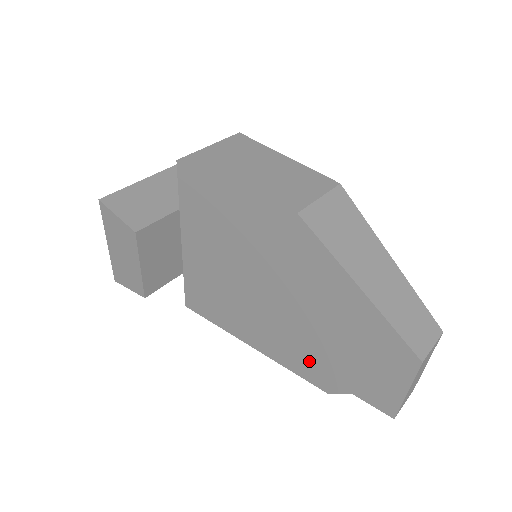
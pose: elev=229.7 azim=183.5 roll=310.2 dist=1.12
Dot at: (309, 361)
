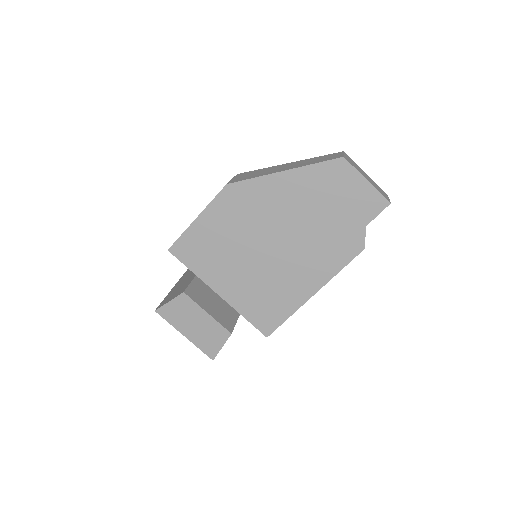
Dot at: (333, 247)
